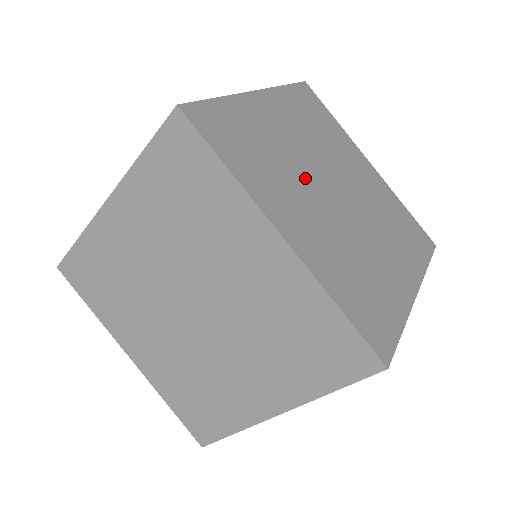
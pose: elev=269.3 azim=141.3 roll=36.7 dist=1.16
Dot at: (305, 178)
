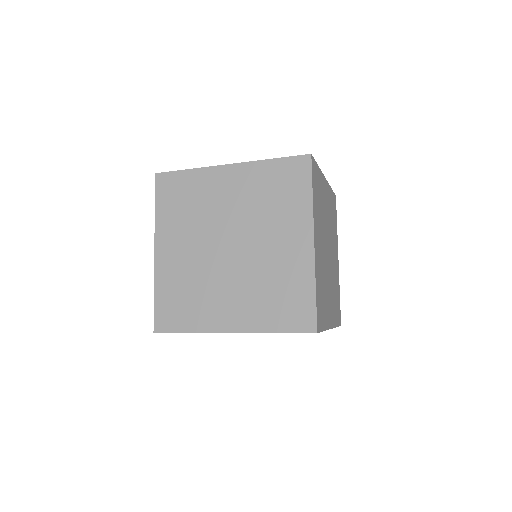
Dot at: (324, 232)
